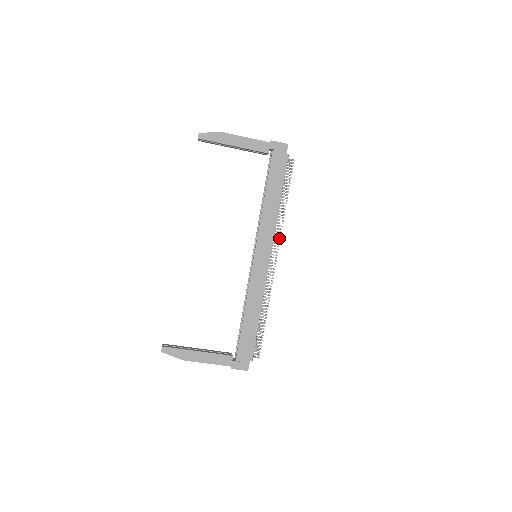
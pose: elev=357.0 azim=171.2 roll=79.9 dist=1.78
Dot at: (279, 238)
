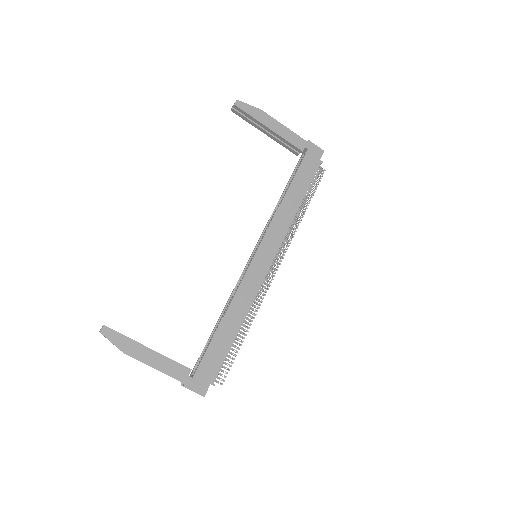
Dot at: (288, 245)
